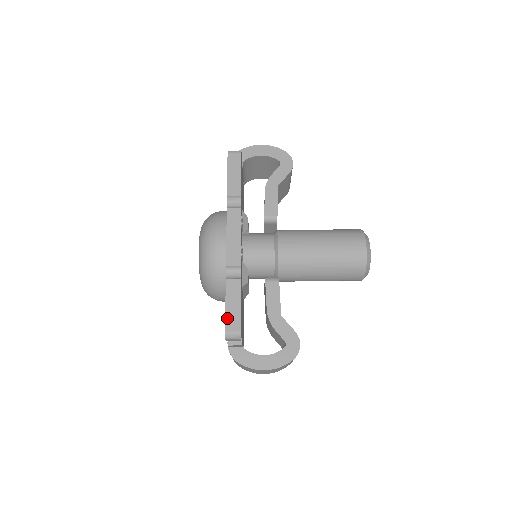
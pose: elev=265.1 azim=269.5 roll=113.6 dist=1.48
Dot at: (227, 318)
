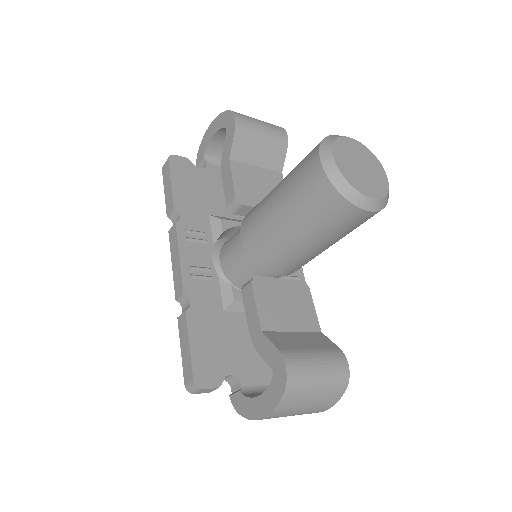
Dot at: (183, 367)
